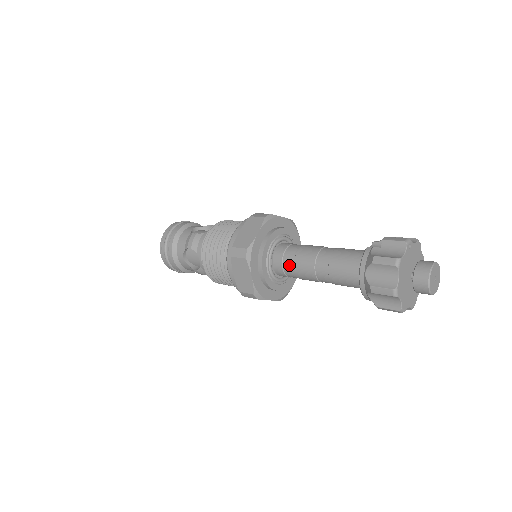
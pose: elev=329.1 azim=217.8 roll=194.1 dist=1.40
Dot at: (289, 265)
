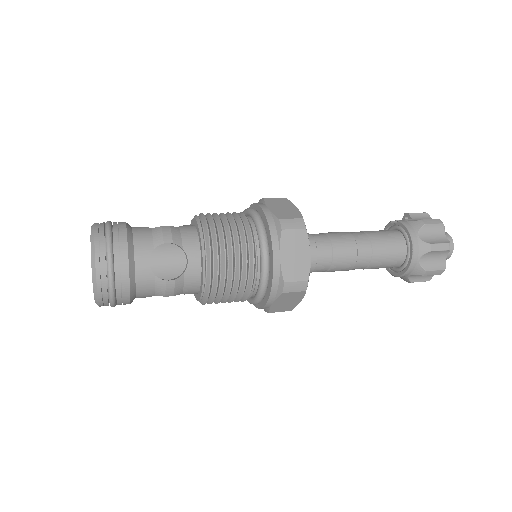
Dot at: (326, 248)
